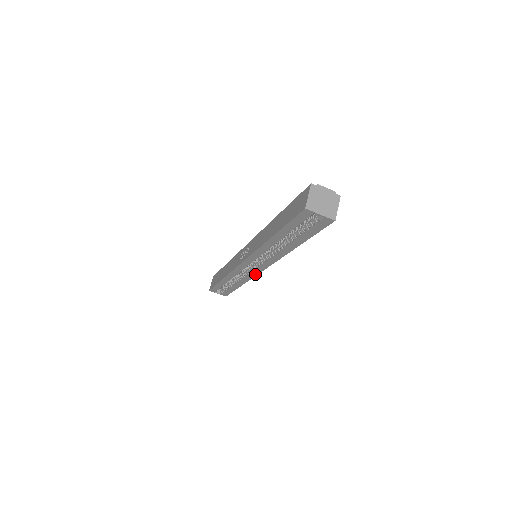
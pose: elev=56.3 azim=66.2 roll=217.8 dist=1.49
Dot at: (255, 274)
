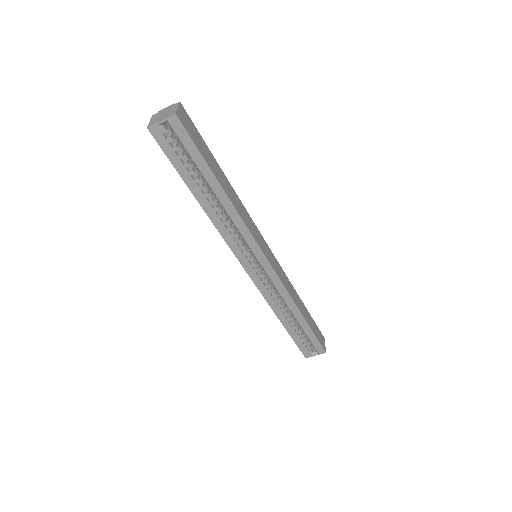
Dot at: (276, 277)
